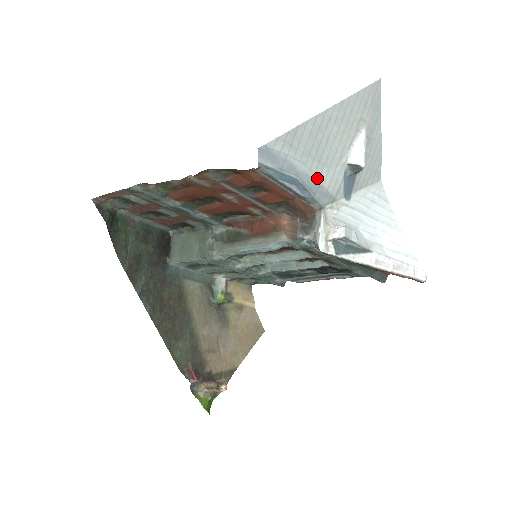
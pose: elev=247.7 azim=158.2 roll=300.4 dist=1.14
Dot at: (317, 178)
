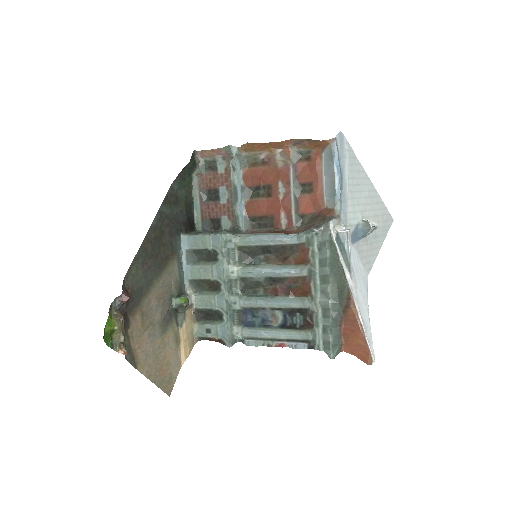
Dot at: (348, 196)
